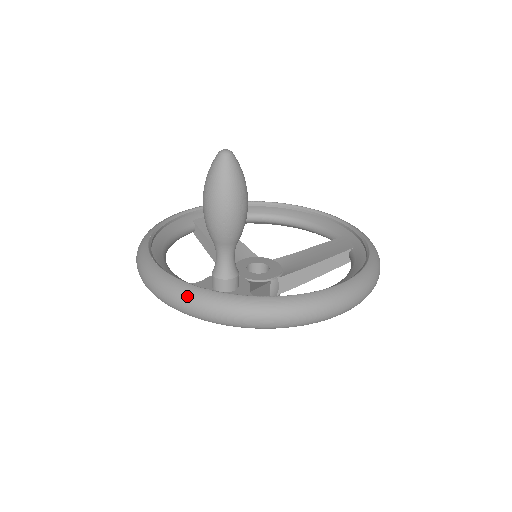
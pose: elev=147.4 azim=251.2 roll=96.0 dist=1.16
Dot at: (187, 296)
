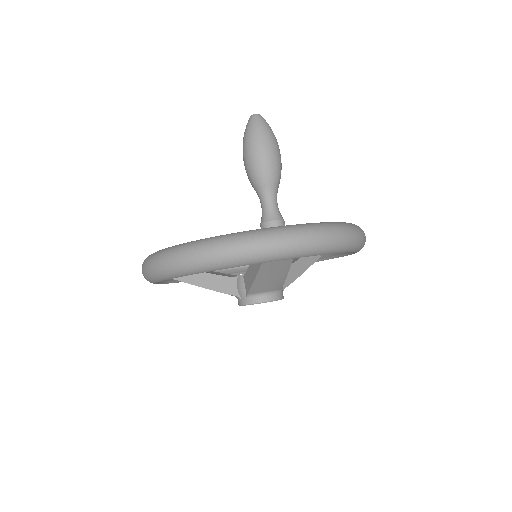
Dot at: (257, 235)
